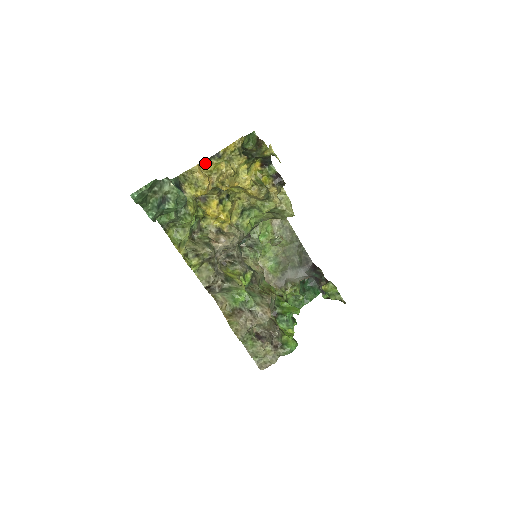
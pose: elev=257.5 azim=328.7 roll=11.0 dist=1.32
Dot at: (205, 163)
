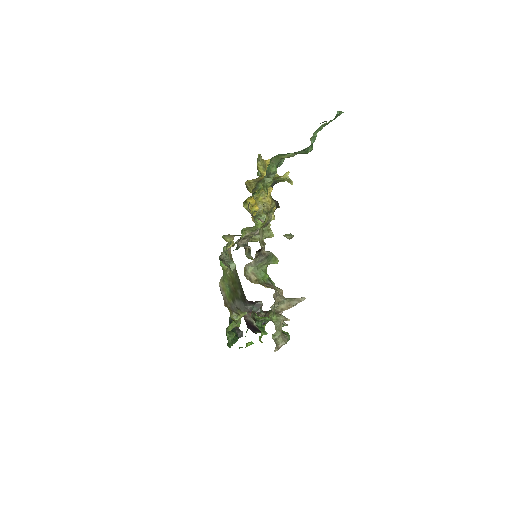
Dot at: occluded
